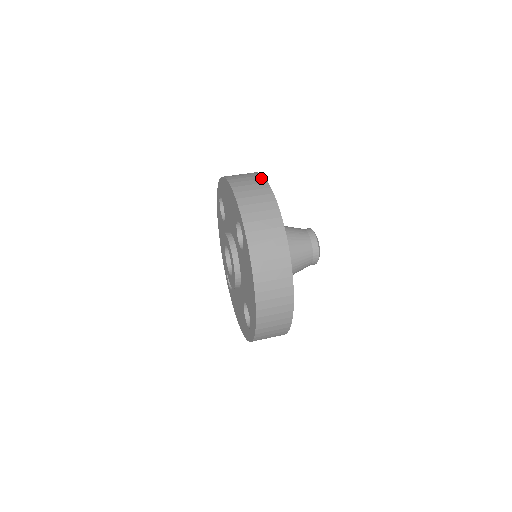
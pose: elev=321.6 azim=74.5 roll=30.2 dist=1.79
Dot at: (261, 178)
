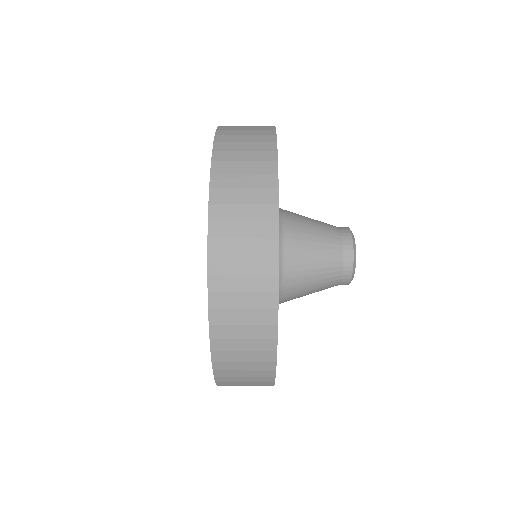
Dot at: occluded
